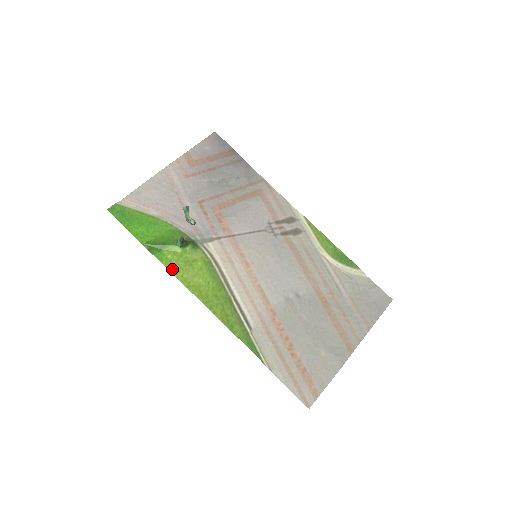
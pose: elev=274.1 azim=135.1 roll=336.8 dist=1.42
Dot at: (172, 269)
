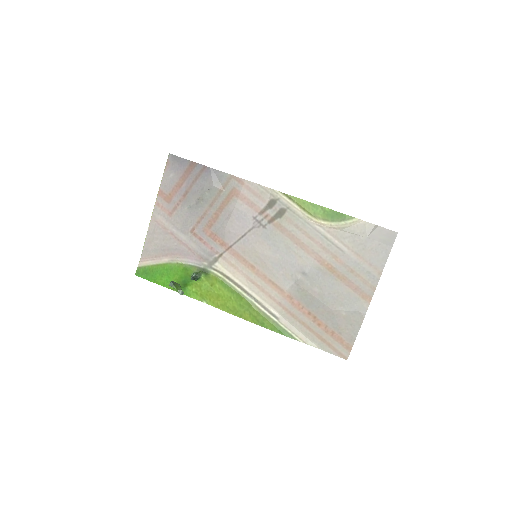
Dot at: (201, 298)
